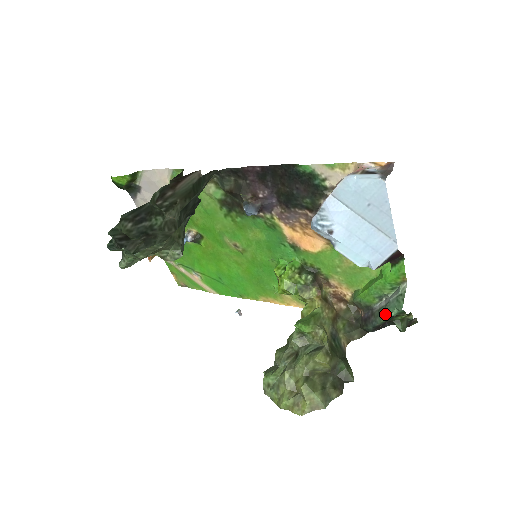
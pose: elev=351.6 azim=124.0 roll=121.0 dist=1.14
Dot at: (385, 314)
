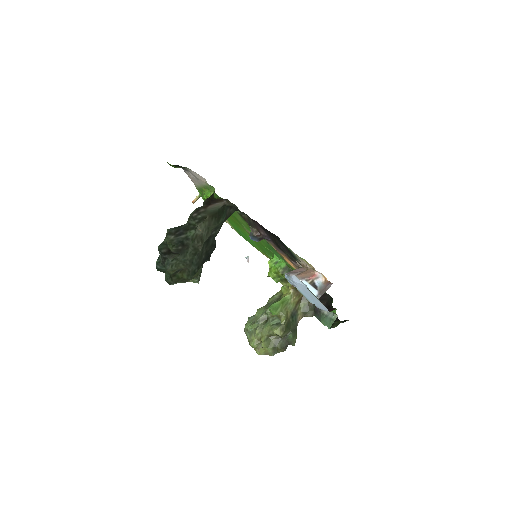
Dot at: (323, 321)
